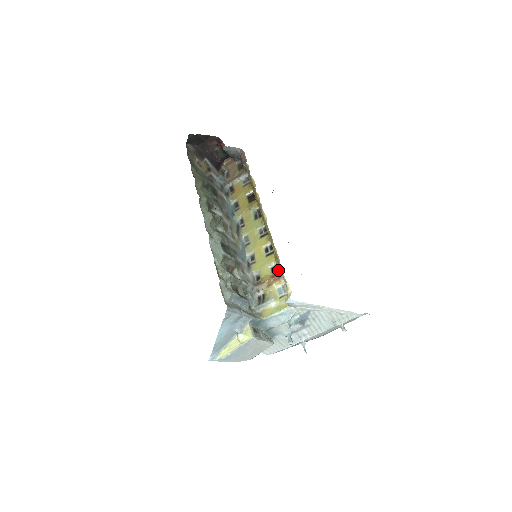
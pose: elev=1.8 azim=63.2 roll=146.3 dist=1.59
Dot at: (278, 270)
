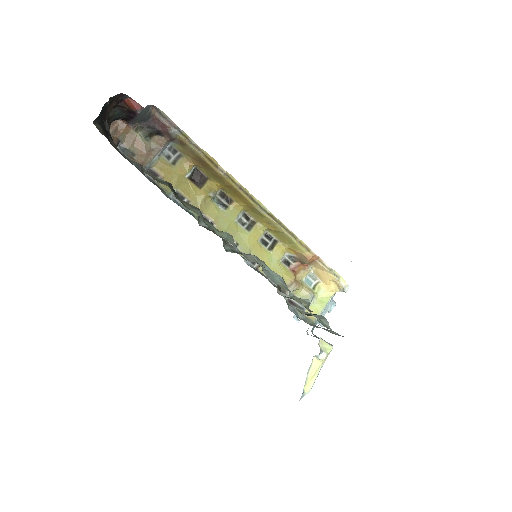
Dot at: (312, 262)
